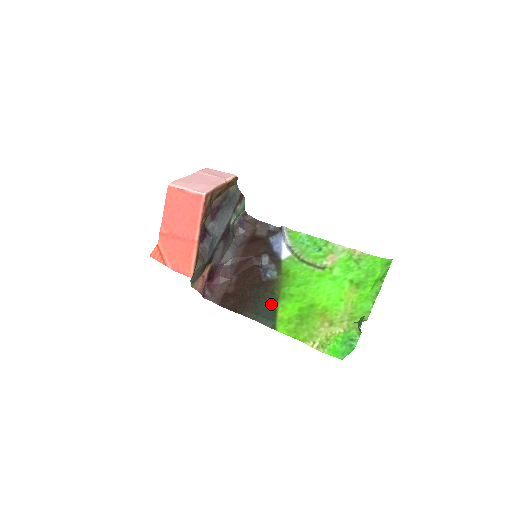
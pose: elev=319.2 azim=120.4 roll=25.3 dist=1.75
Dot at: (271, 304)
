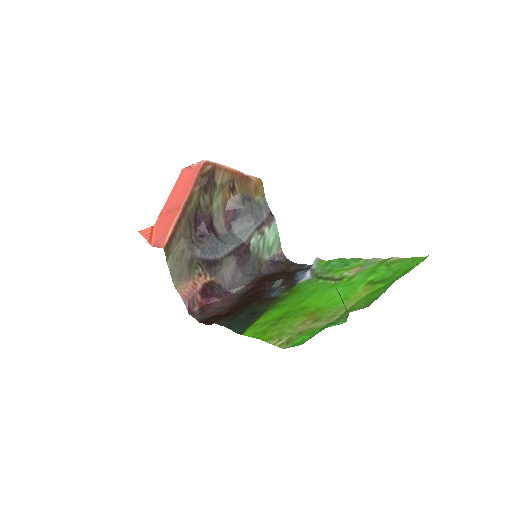
Dot at: (255, 313)
